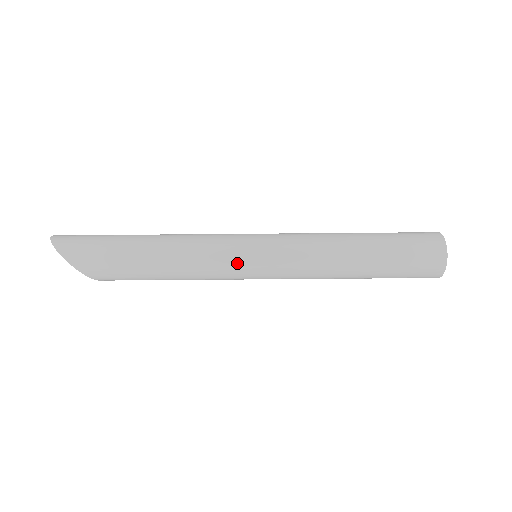
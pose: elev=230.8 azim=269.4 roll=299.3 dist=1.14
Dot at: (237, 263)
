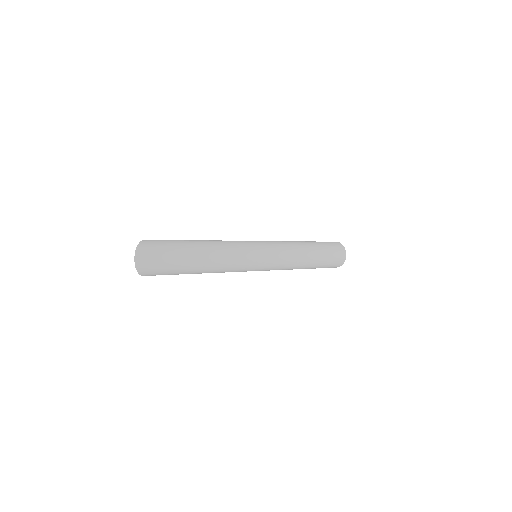
Dot at: occluded
